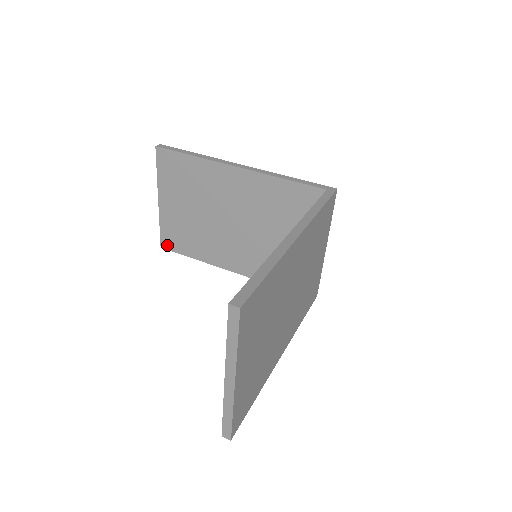
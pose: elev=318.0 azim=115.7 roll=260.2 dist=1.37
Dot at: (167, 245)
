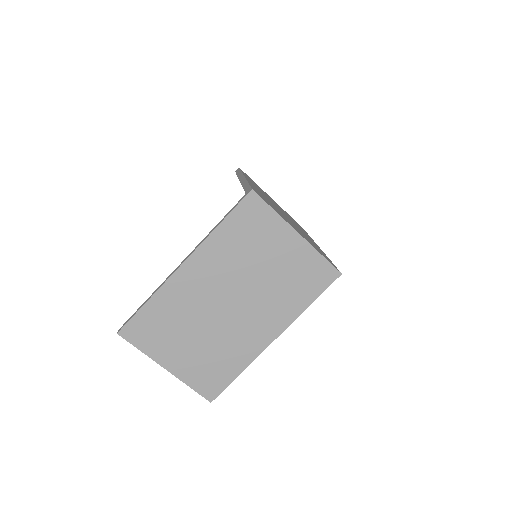
Dot at: occluded
